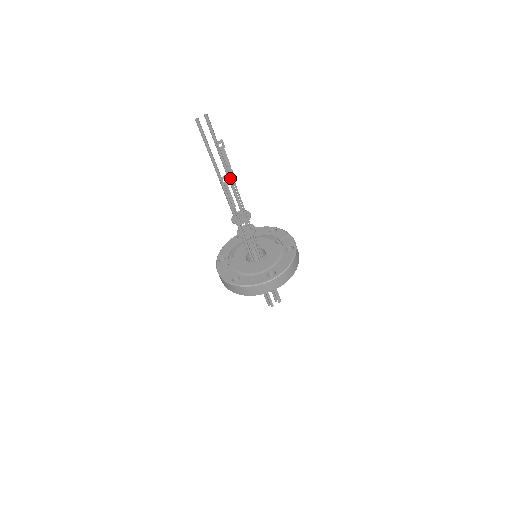
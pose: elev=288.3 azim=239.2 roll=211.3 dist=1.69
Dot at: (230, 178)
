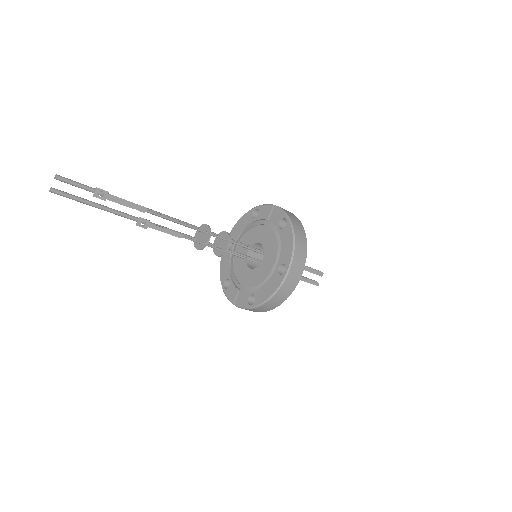
Dot at: occluded
